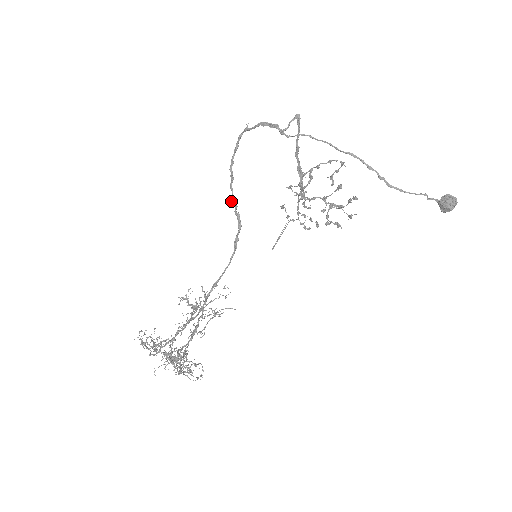
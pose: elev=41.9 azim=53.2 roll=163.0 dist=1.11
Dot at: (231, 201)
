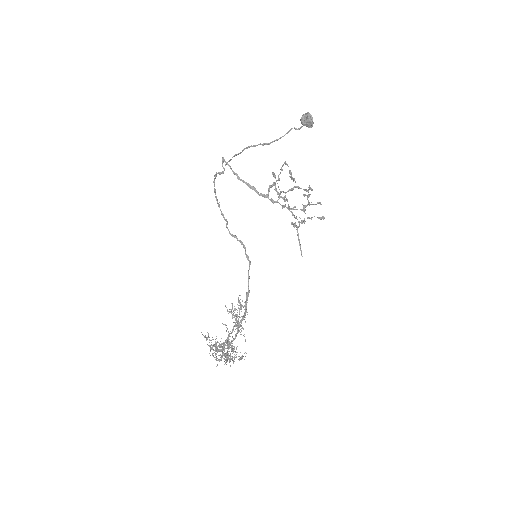
Dot at: occluded
